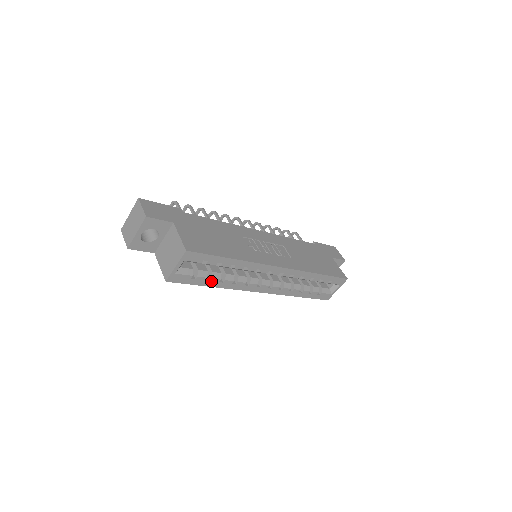
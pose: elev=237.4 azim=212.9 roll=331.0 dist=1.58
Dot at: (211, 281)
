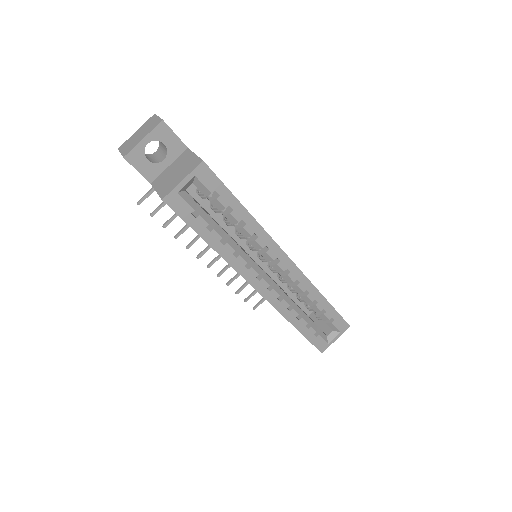
Dot at: (211, 234)
